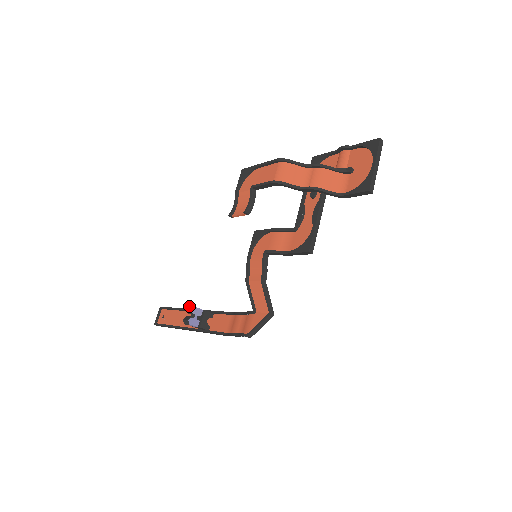
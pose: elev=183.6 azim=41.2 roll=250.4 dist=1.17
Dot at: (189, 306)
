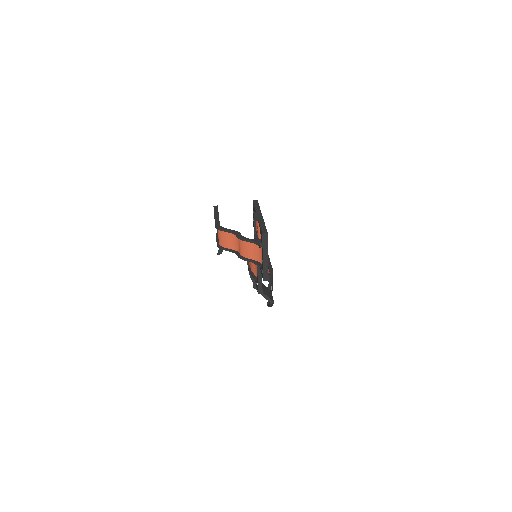
Dot at: occluded
